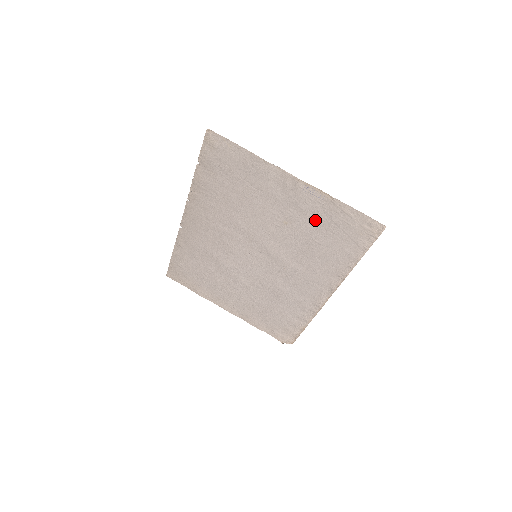
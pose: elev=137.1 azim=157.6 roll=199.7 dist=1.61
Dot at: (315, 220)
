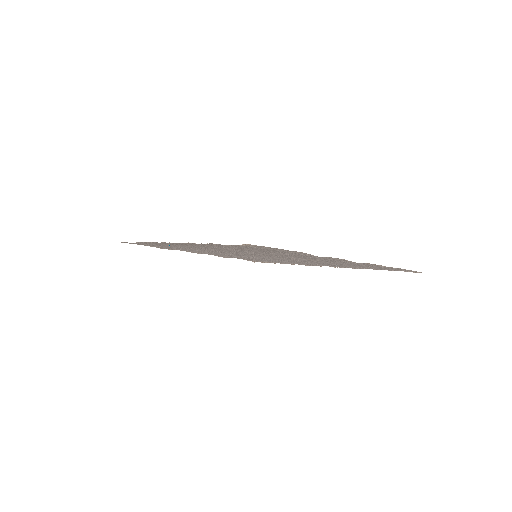
Dot at: occluded
